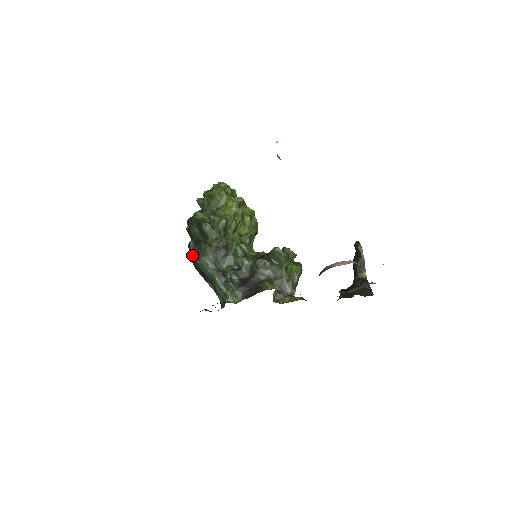
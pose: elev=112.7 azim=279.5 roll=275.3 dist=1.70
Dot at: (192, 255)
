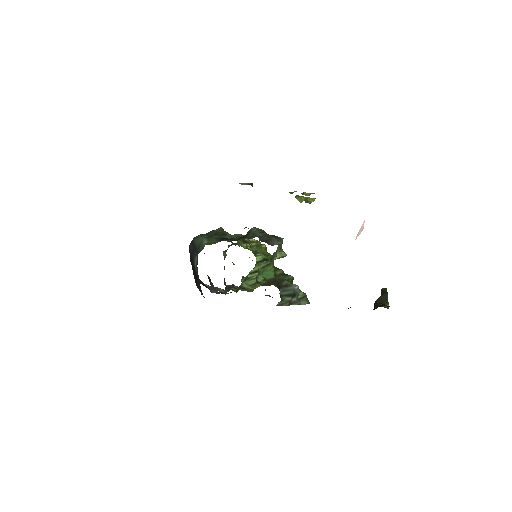
Dot at: occluded
